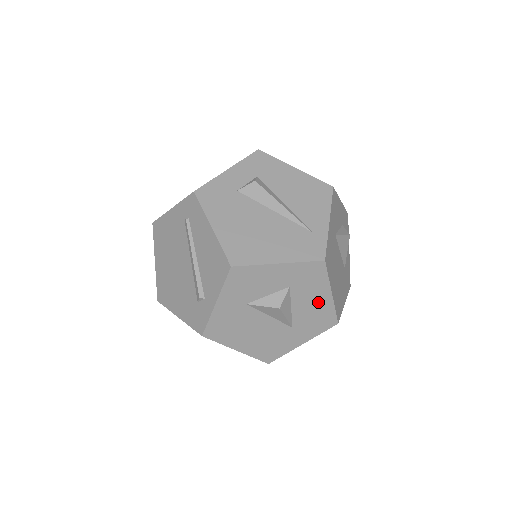
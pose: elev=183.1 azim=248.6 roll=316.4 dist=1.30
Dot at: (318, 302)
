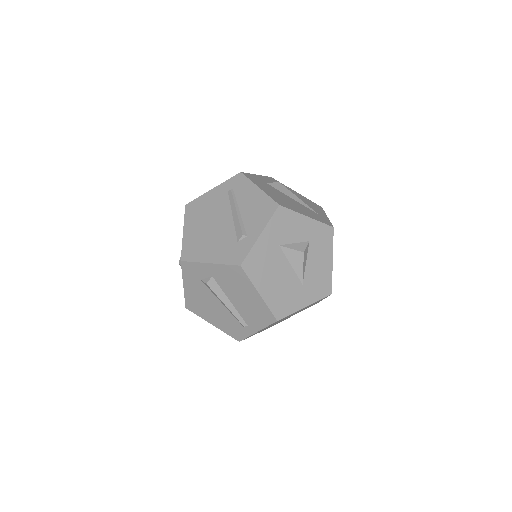
Dot at: (323, 265)
